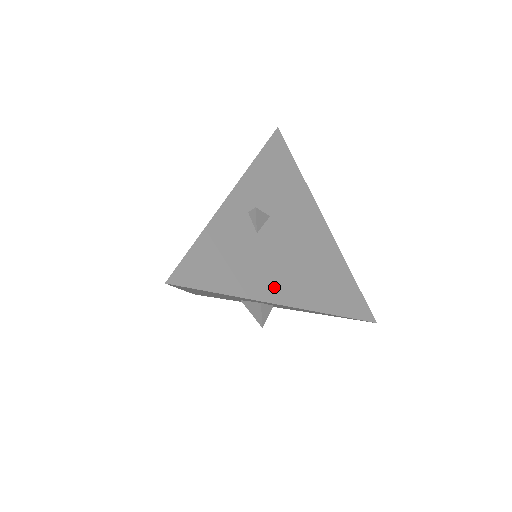
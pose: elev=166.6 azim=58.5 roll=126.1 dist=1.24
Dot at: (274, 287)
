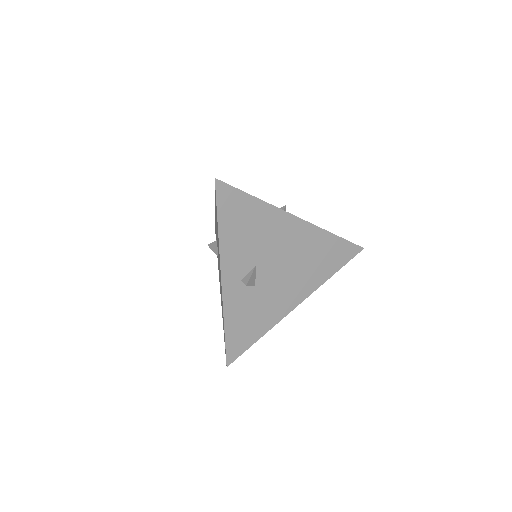
Dot at: (284, 304)
